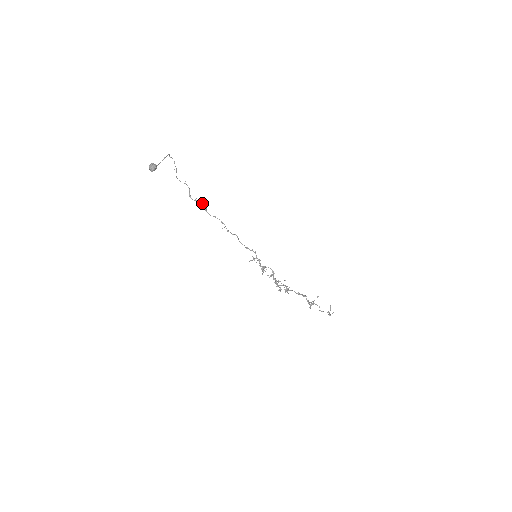
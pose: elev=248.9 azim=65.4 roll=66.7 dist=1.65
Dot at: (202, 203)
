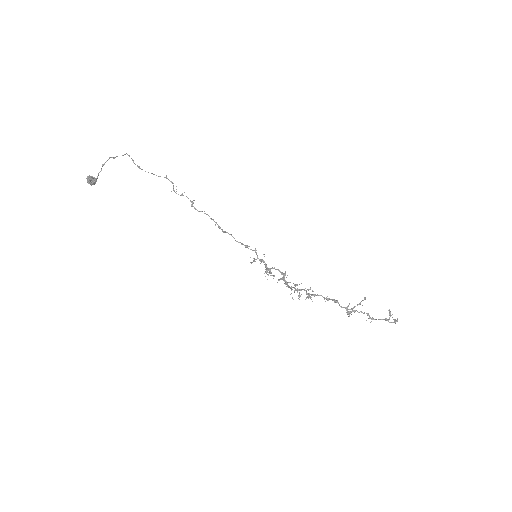
Dot at: (188, 198)
